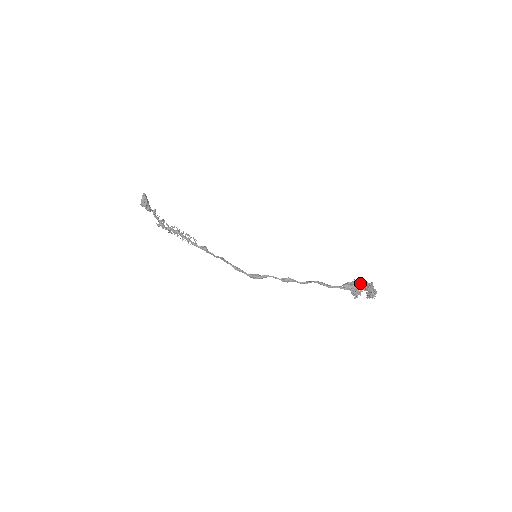
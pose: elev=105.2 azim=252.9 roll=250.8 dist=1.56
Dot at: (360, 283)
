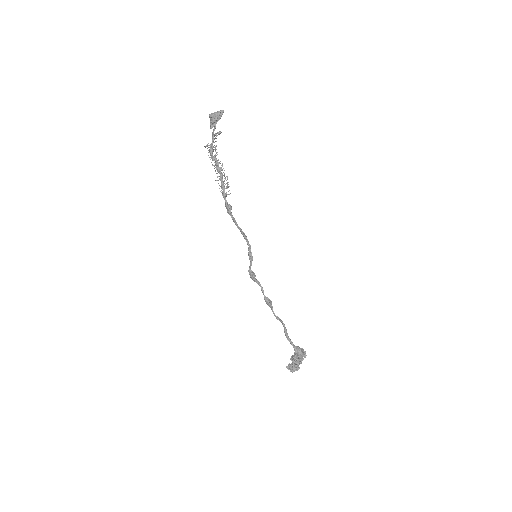
Dot at: occluded
